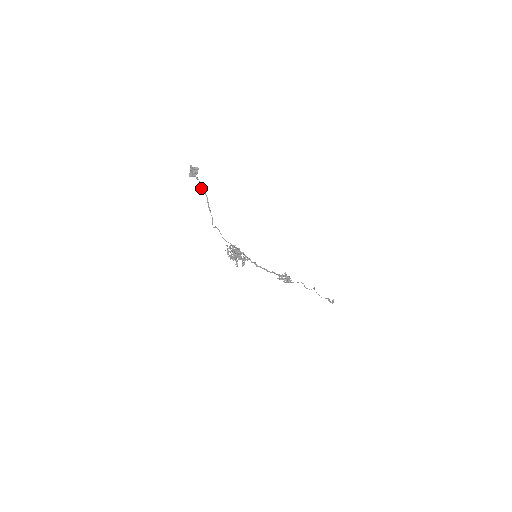
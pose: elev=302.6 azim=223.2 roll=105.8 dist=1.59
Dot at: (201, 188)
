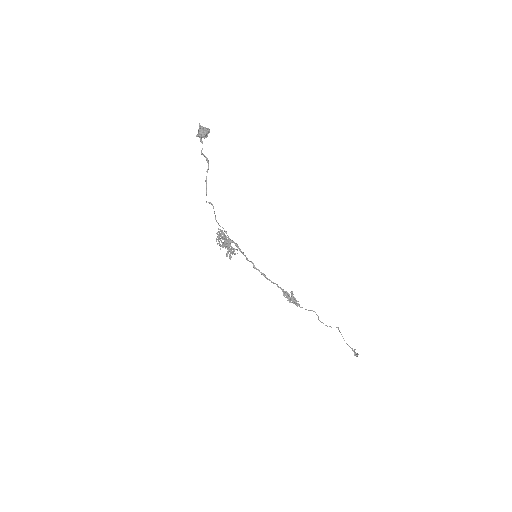
Dot at: (202, 153)
